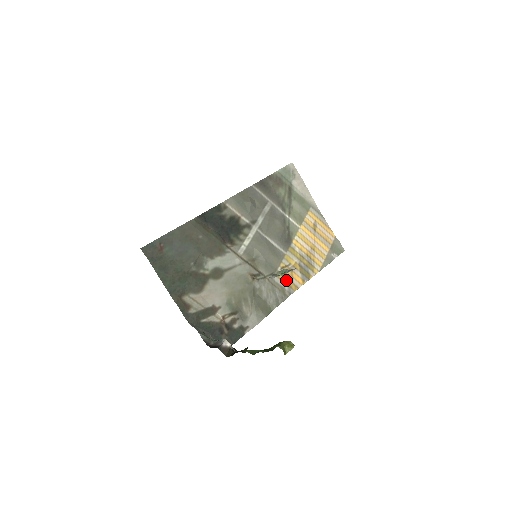
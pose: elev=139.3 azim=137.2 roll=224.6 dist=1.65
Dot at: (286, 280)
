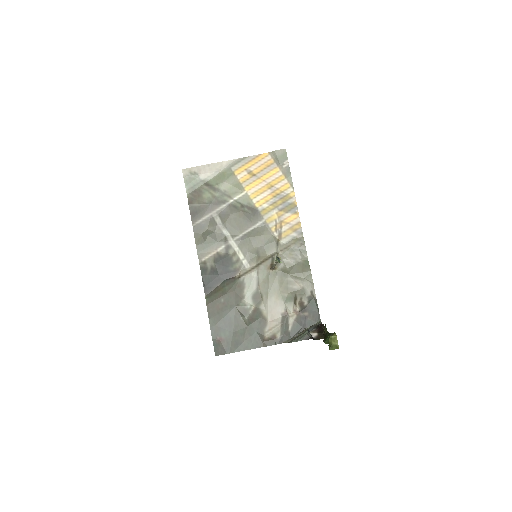
Dot at: (288, 232)
